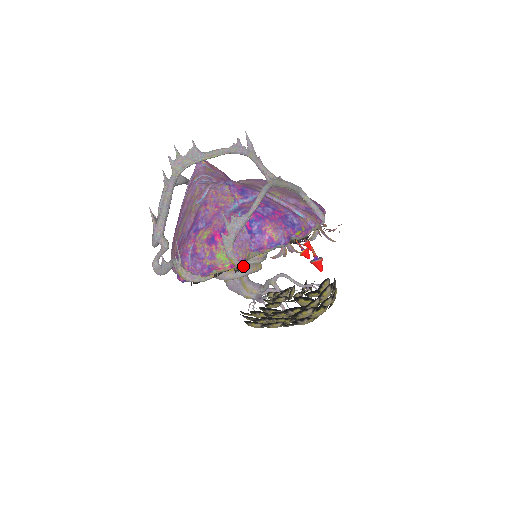
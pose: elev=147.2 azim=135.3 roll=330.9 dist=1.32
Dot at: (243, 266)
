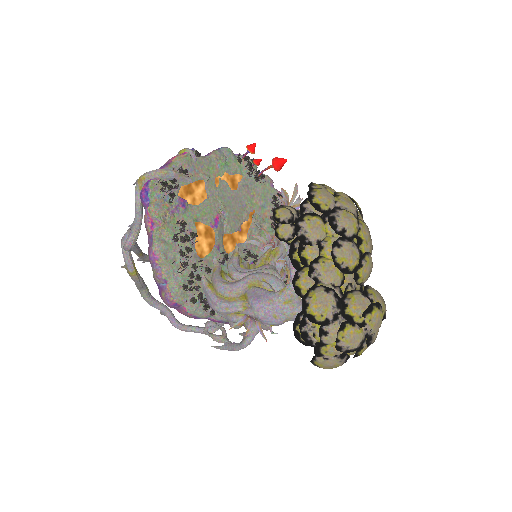
Dot at: occluded
